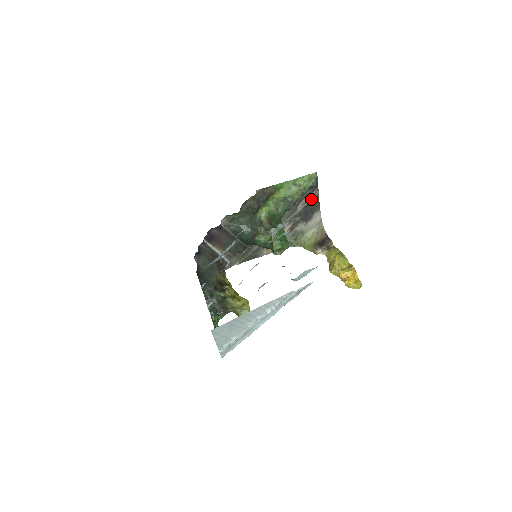
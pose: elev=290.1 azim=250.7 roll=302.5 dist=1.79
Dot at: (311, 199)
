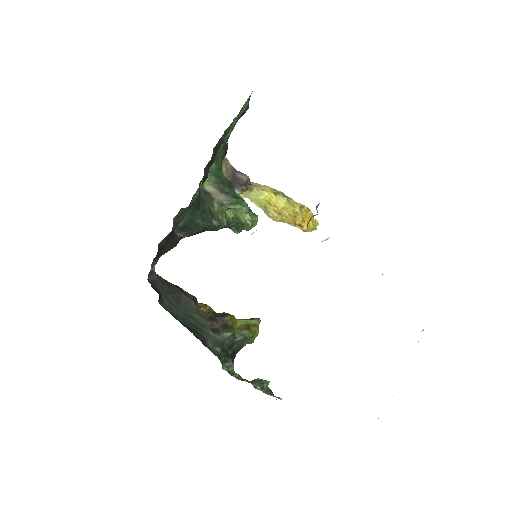
Dot at: occluded
